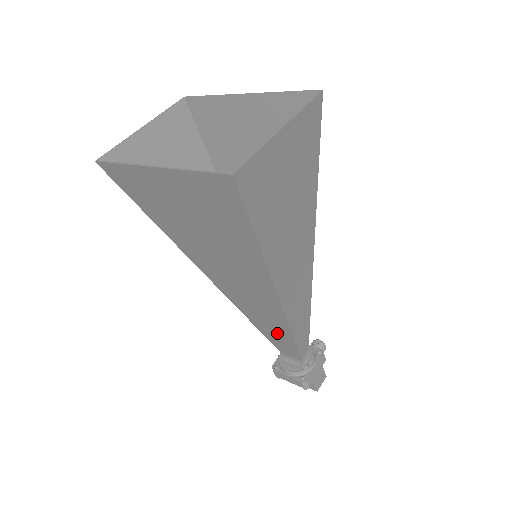
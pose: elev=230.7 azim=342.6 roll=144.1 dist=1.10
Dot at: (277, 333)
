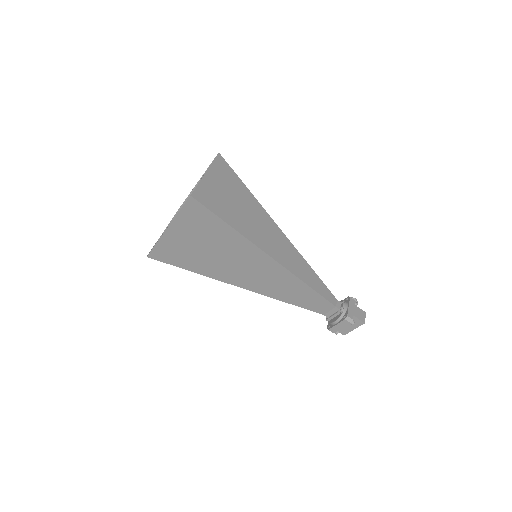
Dot at: (303, 295)
